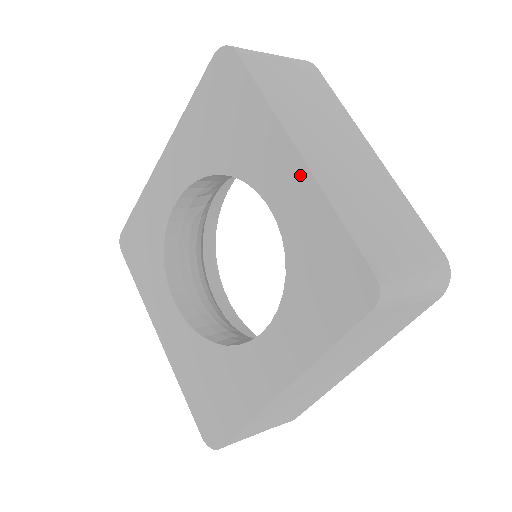
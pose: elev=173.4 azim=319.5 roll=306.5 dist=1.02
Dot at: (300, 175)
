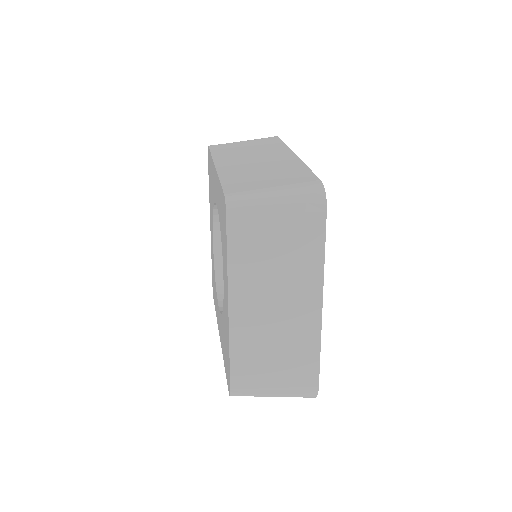
Dot at: (216, 176)
